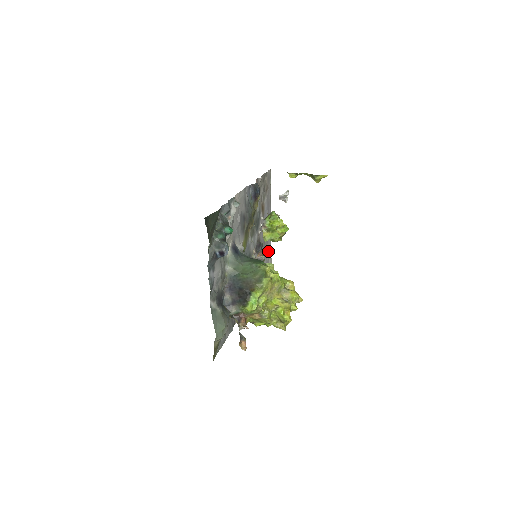
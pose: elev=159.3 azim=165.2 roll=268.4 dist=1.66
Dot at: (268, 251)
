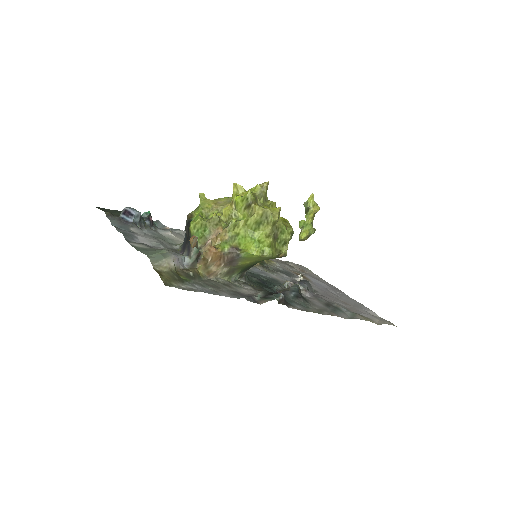
Dot at: (363, 310)
